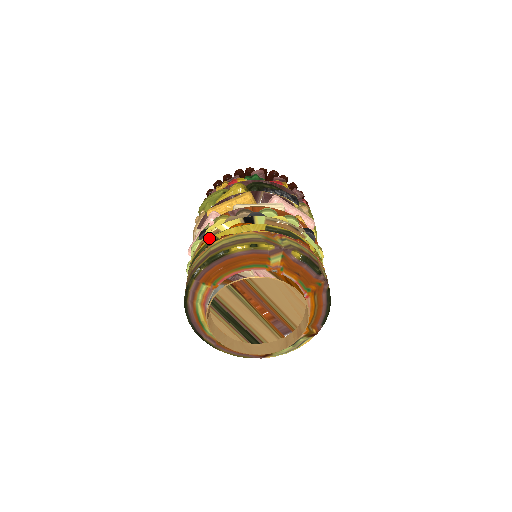
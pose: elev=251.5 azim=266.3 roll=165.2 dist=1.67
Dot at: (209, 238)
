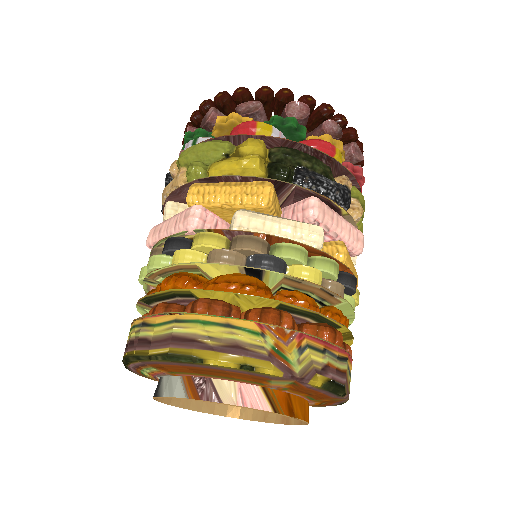
Dot at: (178, 279)
